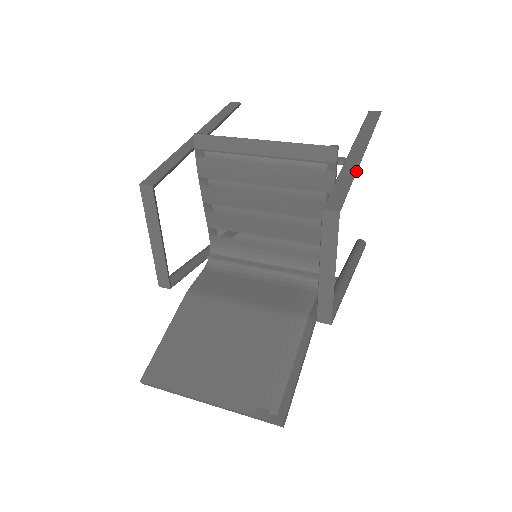
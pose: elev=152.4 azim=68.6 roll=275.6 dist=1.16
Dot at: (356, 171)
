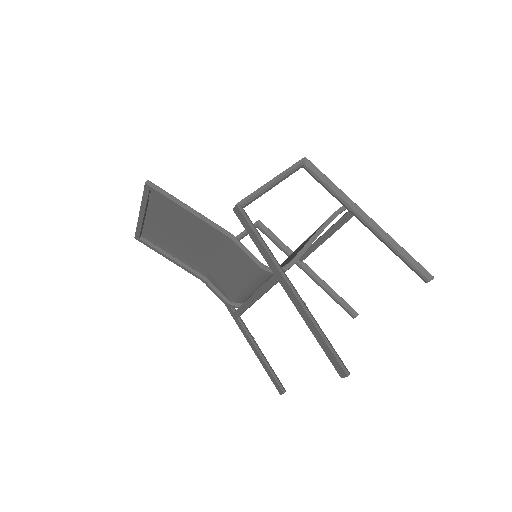
Dot at: (346, 195)
